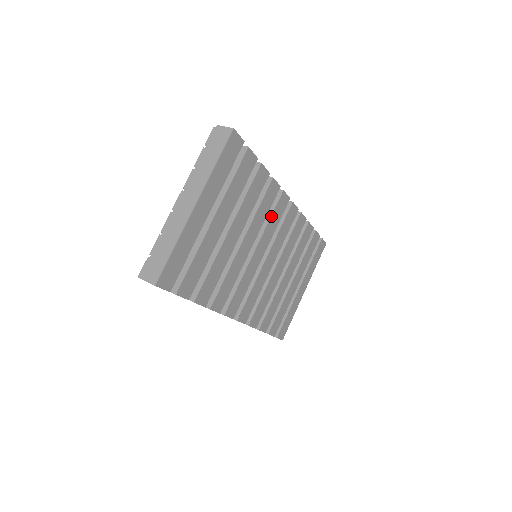
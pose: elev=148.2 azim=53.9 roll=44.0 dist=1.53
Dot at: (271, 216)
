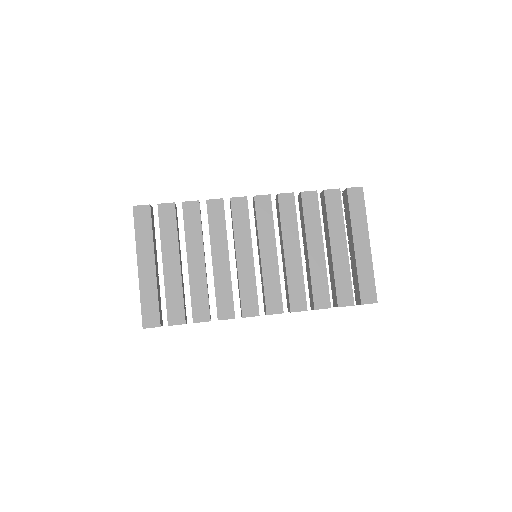
Dot at: (233, 223)
